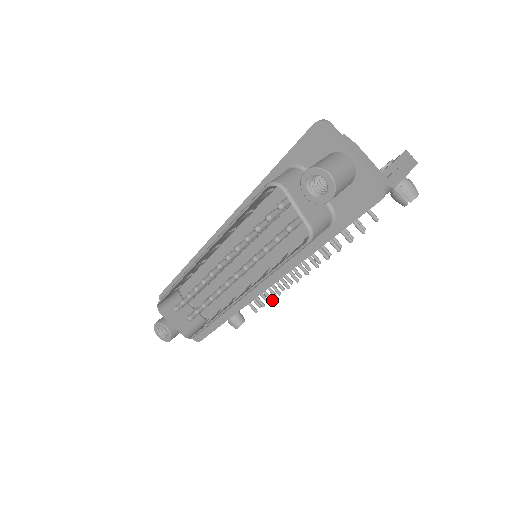
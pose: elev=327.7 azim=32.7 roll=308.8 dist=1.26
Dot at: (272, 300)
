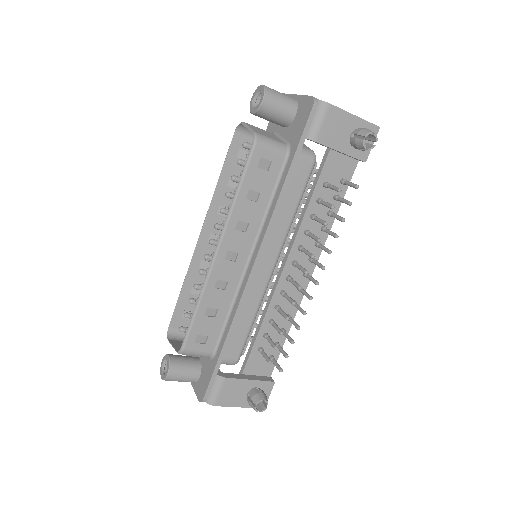
Dot at: (282, 332)
